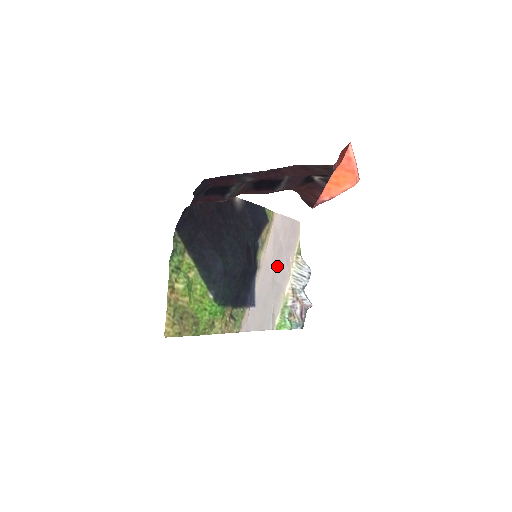
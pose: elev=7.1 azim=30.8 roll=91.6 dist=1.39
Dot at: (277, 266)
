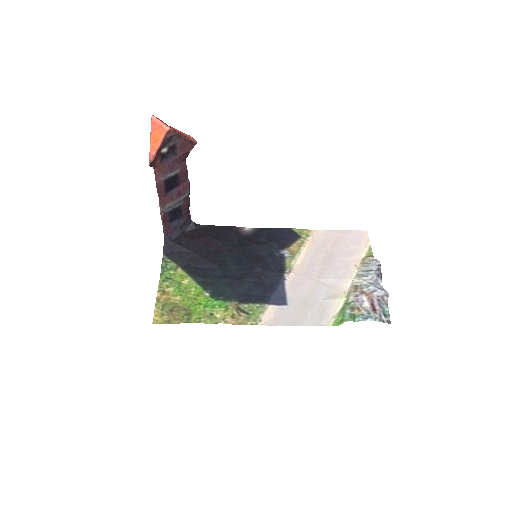
Dot at: (324, 270)
